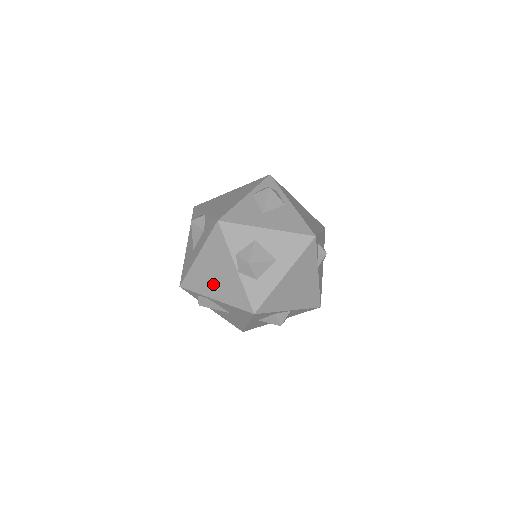
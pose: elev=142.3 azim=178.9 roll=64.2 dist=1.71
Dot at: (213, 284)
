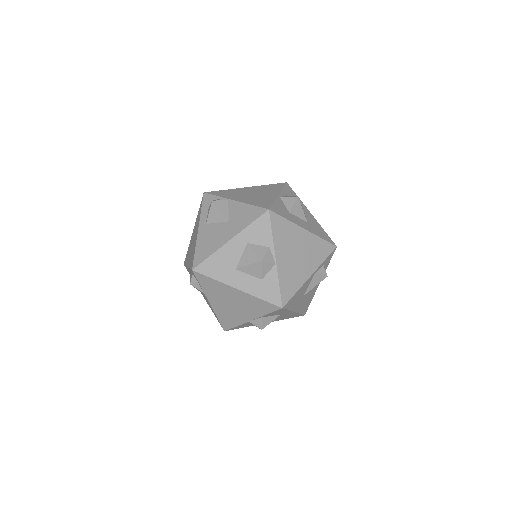
Dot at: (222, 302)
